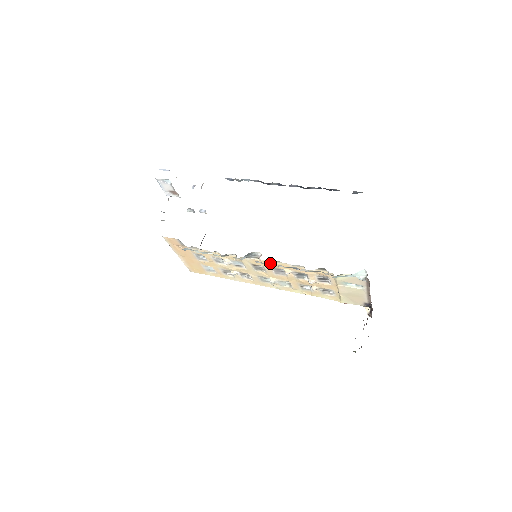
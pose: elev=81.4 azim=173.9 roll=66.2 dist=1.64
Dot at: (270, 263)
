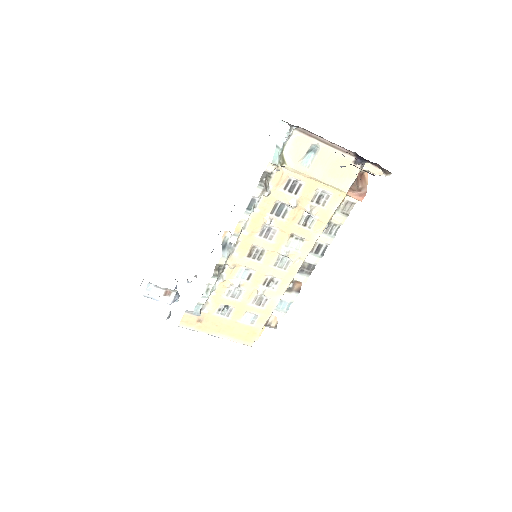
Dot at: (238, 226)
